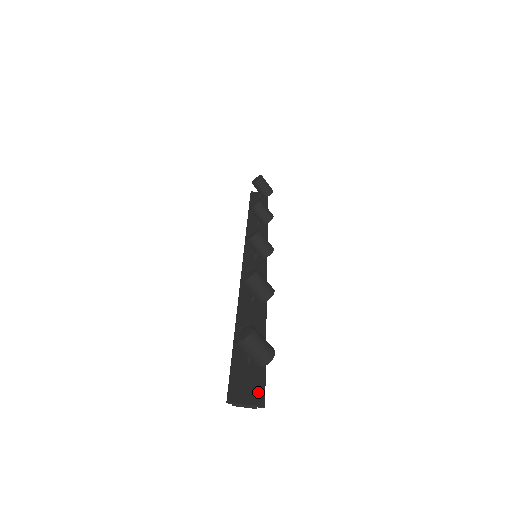
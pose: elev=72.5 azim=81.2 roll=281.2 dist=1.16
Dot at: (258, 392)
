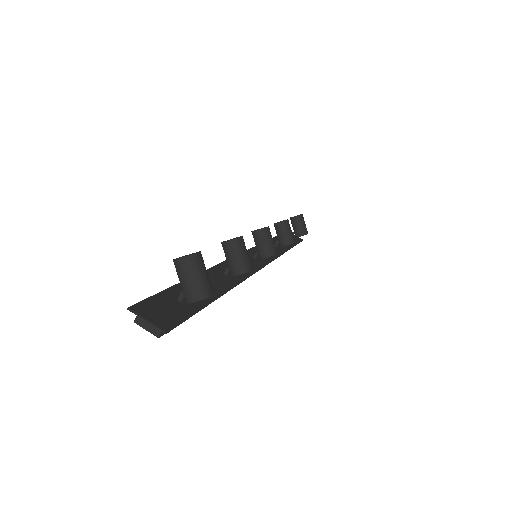
Dot at: (170, 320)
